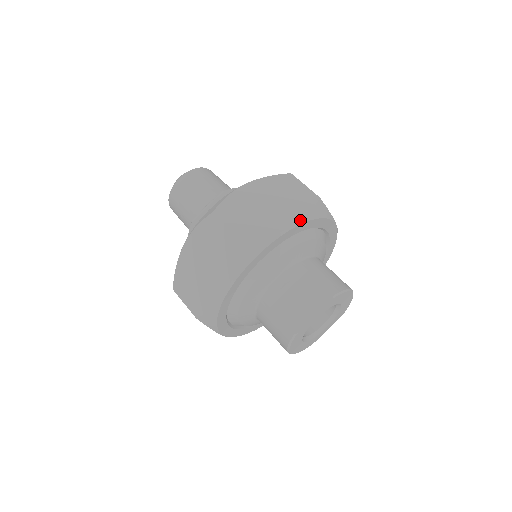
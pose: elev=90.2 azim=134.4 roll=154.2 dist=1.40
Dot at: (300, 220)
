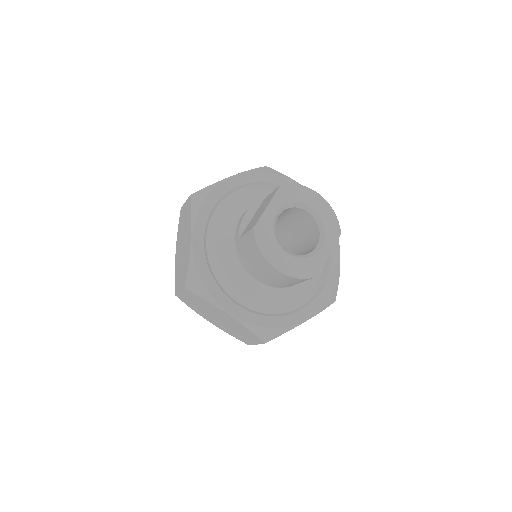
Dot at: (243, 172)
